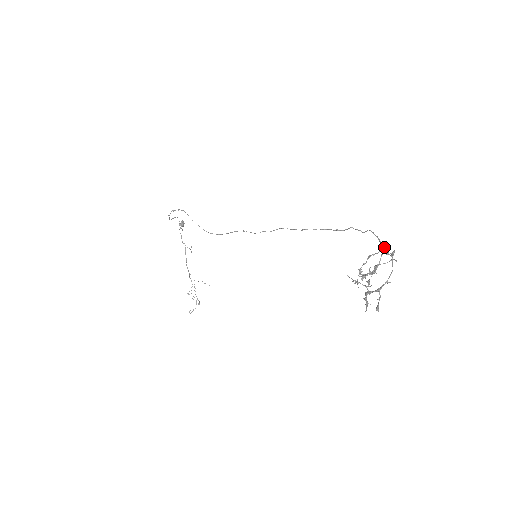
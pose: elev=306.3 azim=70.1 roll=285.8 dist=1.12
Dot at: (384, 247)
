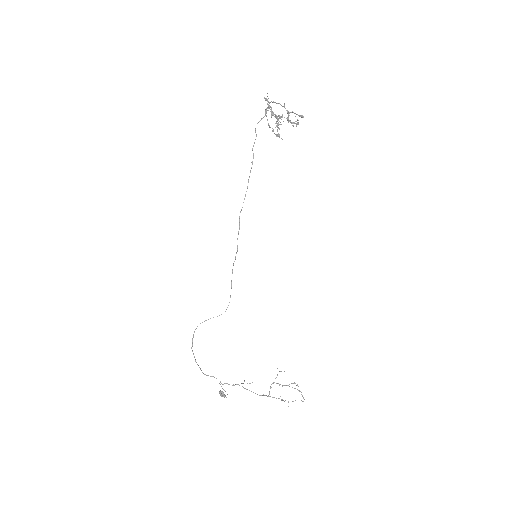
Dot at: (265, 114)
